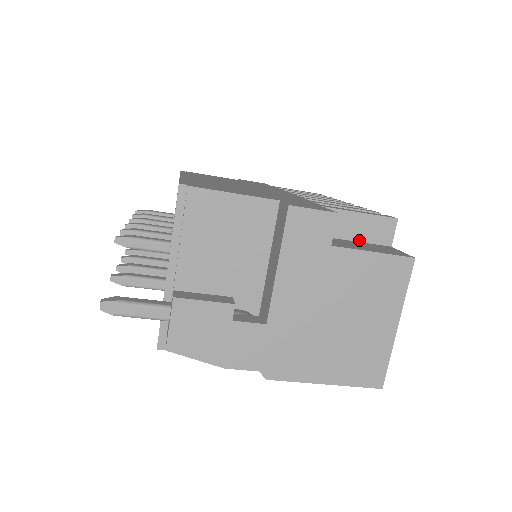
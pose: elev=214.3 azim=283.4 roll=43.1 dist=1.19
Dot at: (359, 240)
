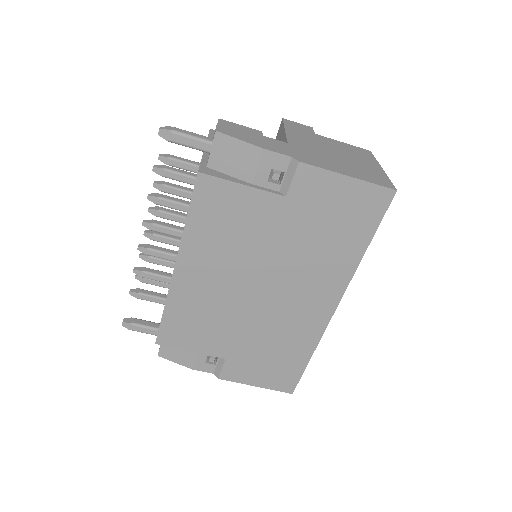
Dot at: occluded
